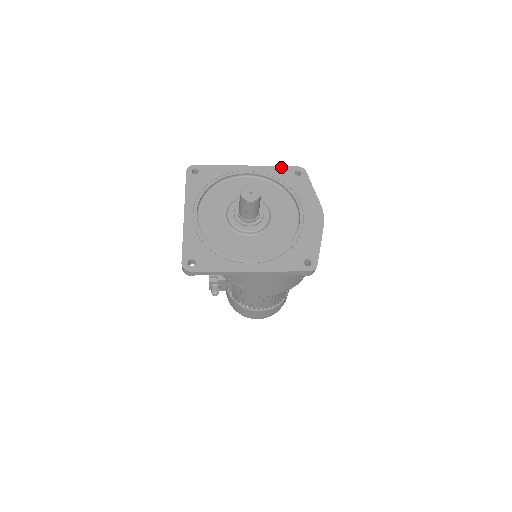
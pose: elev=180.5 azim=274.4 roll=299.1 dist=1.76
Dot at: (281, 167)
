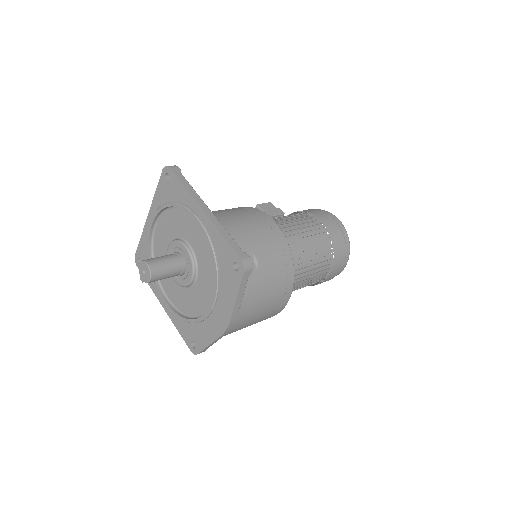
Dot at: (227, 243)
